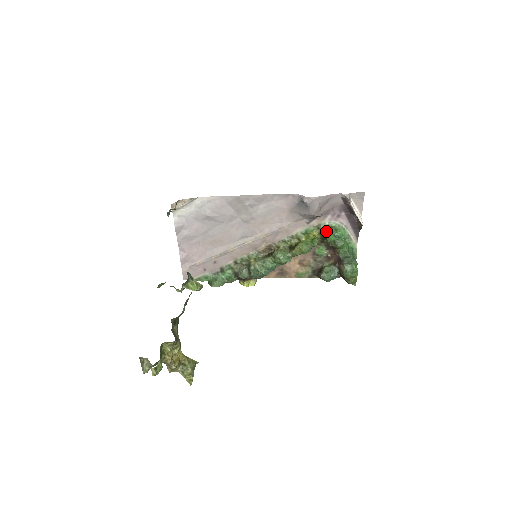
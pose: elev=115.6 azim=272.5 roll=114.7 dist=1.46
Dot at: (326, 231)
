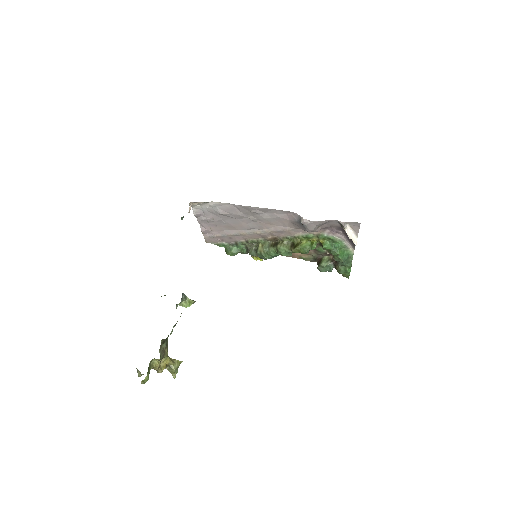
Dot at: (324, 240)
